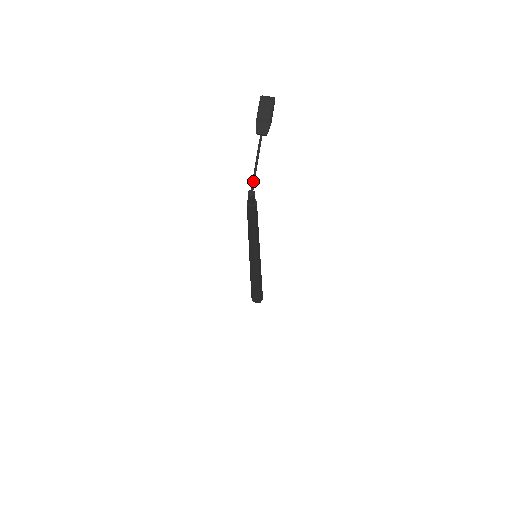
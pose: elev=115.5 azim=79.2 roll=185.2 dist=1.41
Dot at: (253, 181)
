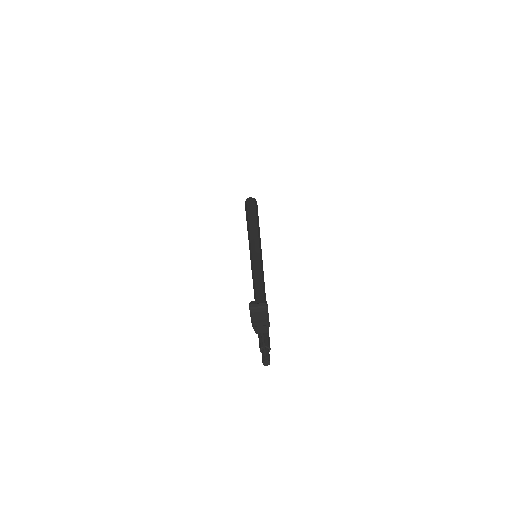
Dot at: (265, 357)
